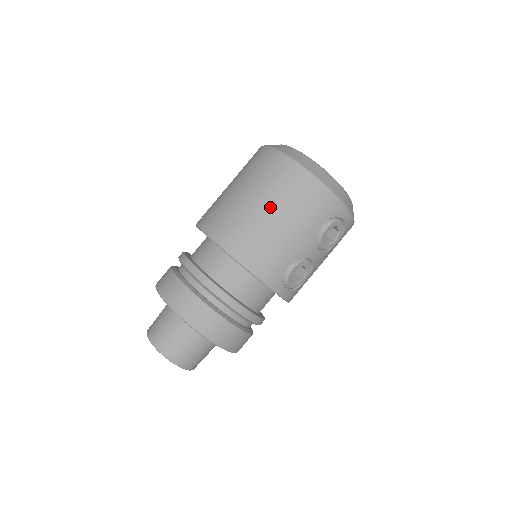
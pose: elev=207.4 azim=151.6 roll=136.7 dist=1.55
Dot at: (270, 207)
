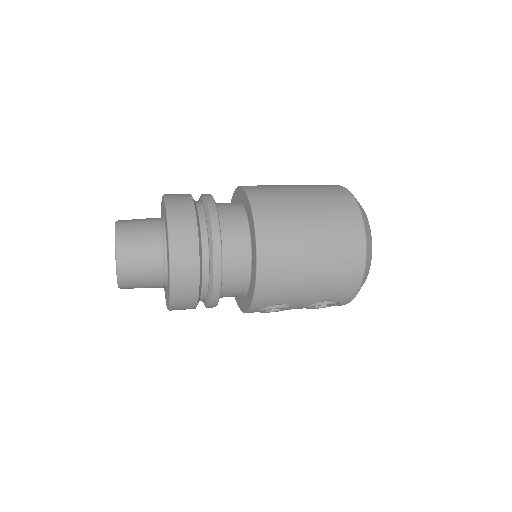
Dot at: (319, 261)
